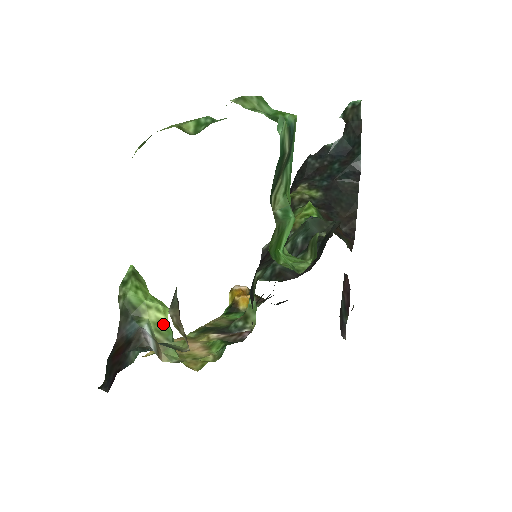
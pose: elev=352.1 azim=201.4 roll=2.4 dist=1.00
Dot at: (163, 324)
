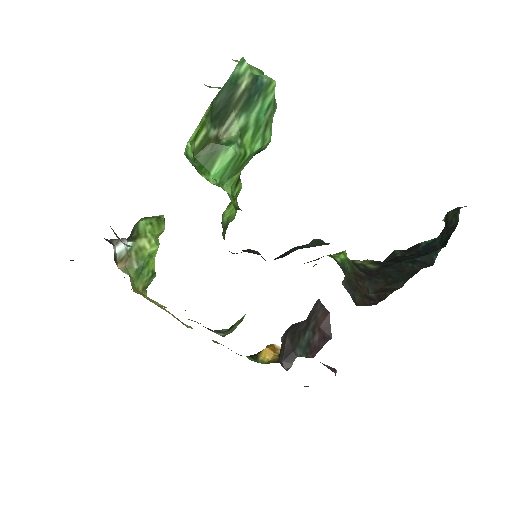
Dot at: (144, 251)
